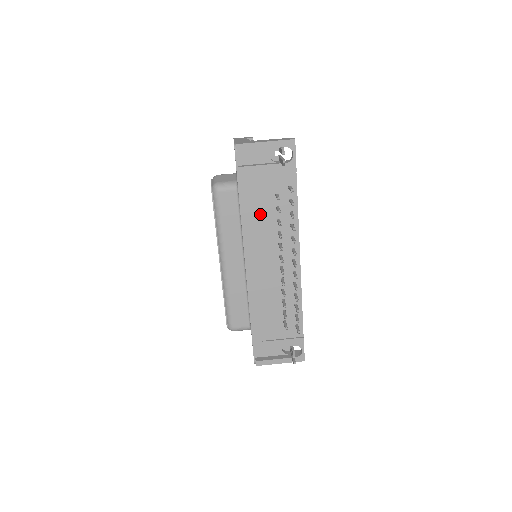
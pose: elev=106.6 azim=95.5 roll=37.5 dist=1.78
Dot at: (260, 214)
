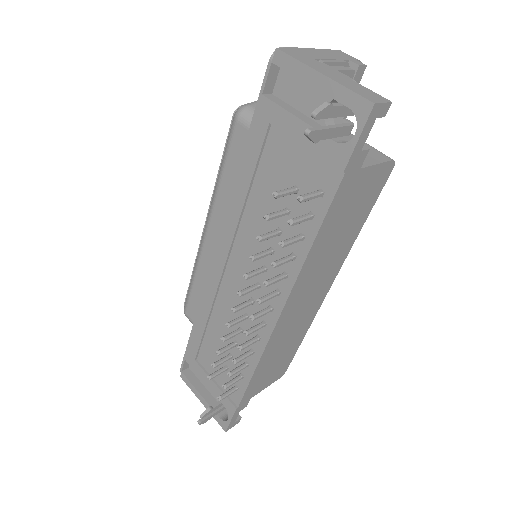
Dot at: (261, 199)
